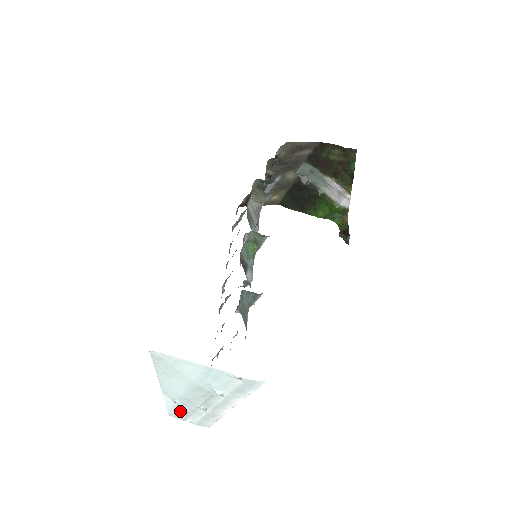
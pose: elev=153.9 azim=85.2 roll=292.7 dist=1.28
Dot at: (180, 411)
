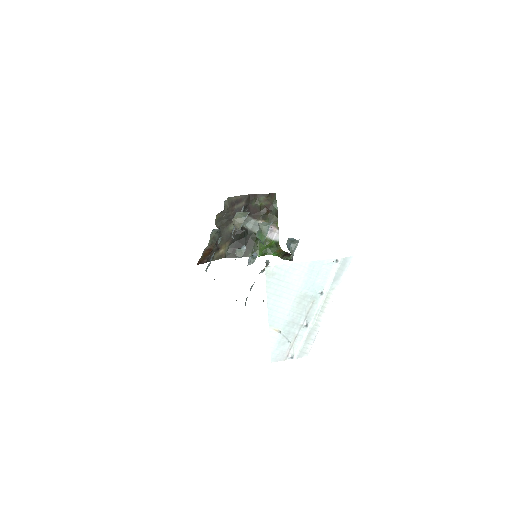
Dot at: (283, 347)
